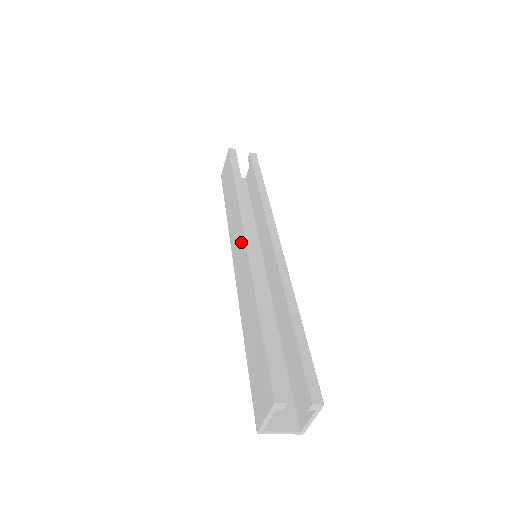
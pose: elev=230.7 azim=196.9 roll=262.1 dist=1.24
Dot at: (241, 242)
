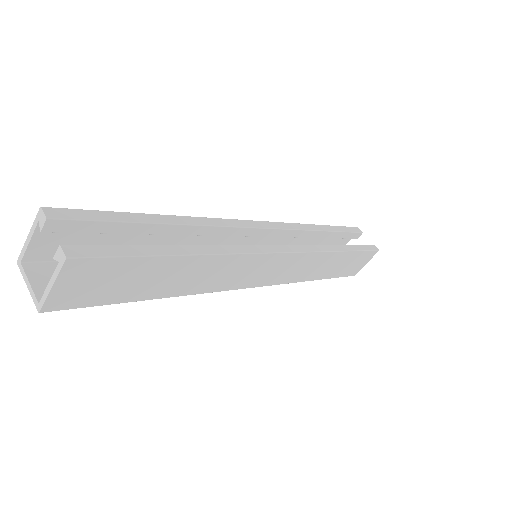
Dot at: occluded
